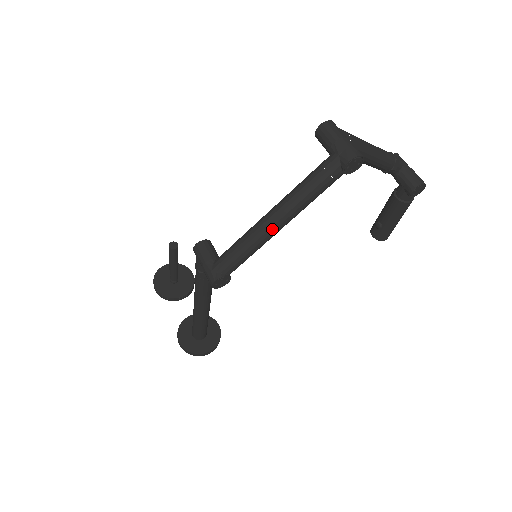
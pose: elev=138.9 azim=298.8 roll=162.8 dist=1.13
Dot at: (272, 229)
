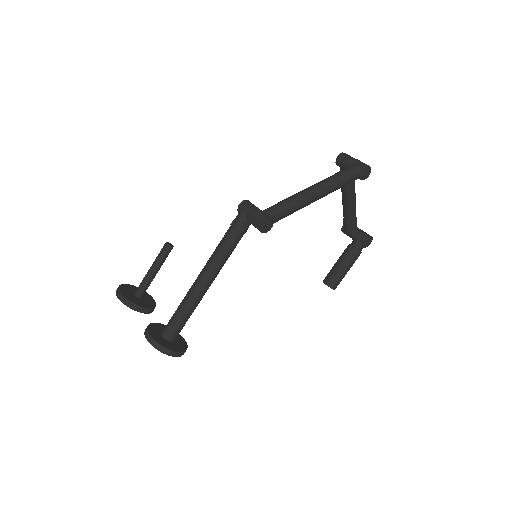
Dot at: (313, 195)
